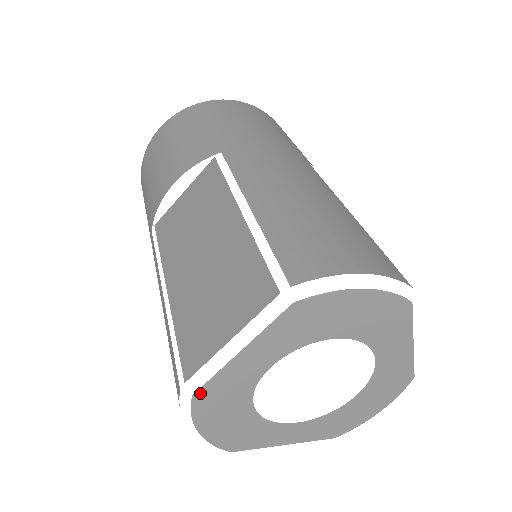
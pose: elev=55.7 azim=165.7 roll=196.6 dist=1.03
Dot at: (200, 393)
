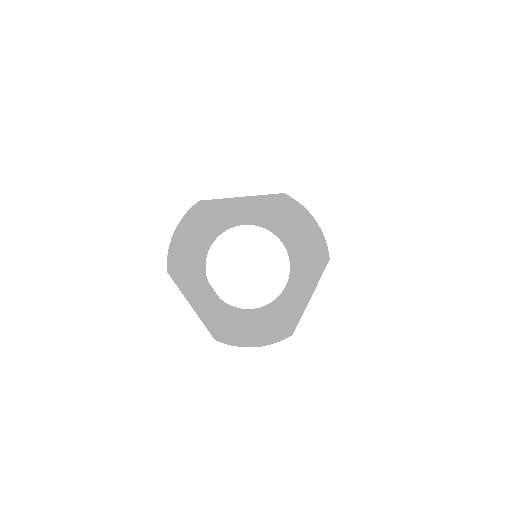
Dot at: (203, 203)
